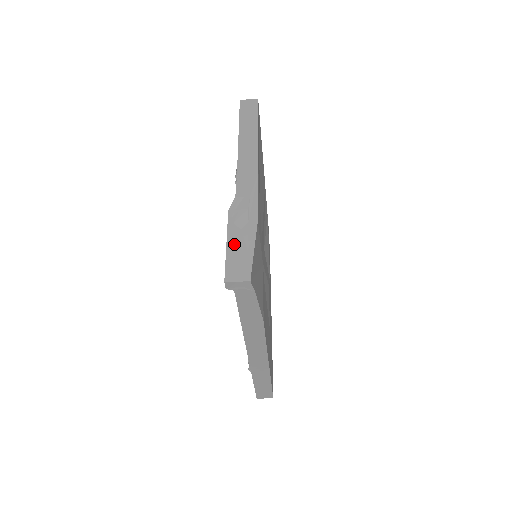
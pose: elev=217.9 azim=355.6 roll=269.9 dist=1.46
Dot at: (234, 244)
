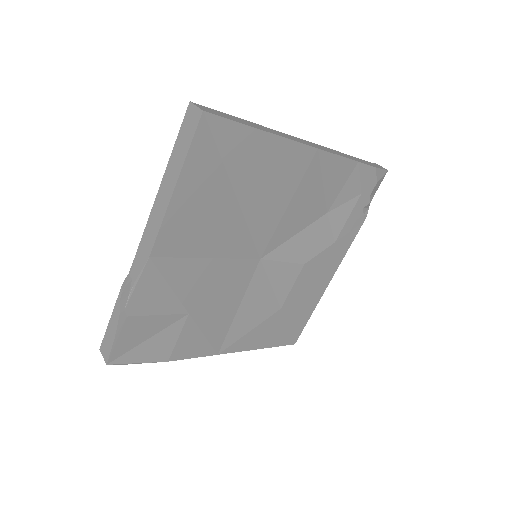
Dot at: (112, 323)
